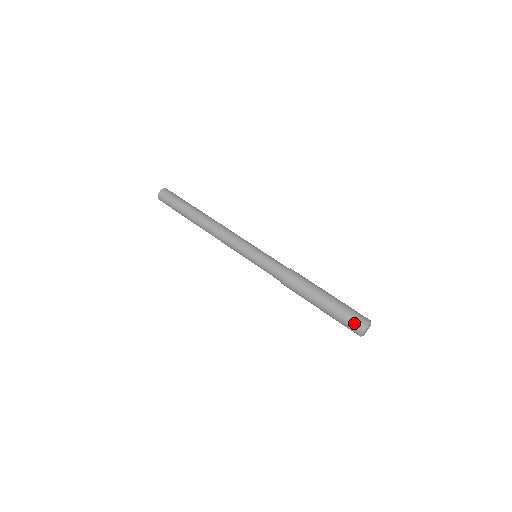
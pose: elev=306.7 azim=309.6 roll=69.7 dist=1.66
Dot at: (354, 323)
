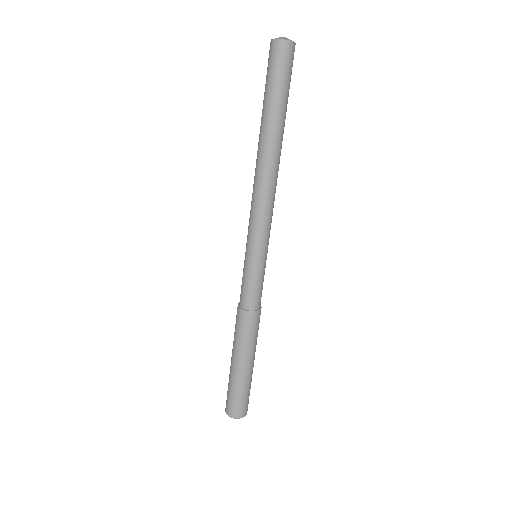
Dot at: (232, 406)
